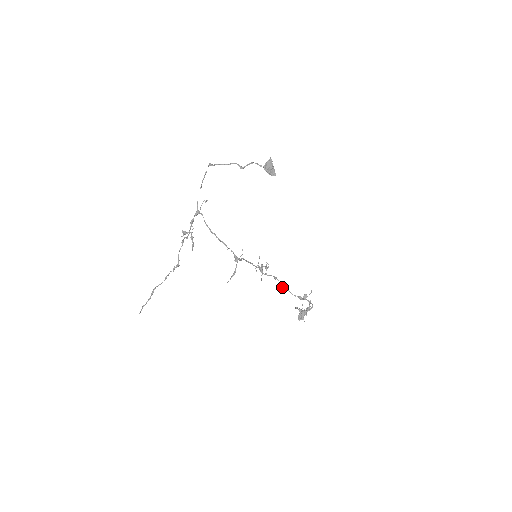
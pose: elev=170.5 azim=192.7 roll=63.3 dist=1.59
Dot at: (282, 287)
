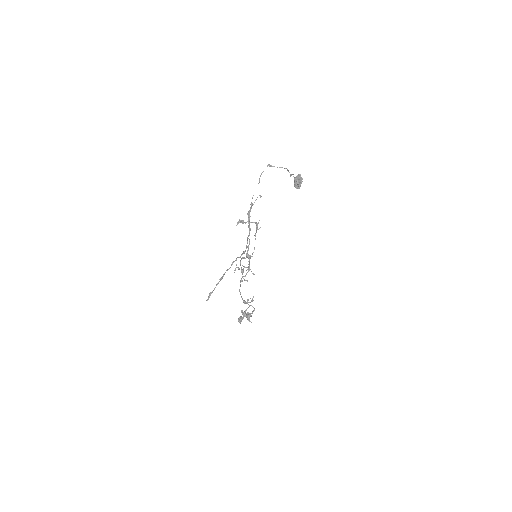
Dot at: (239, 290)
